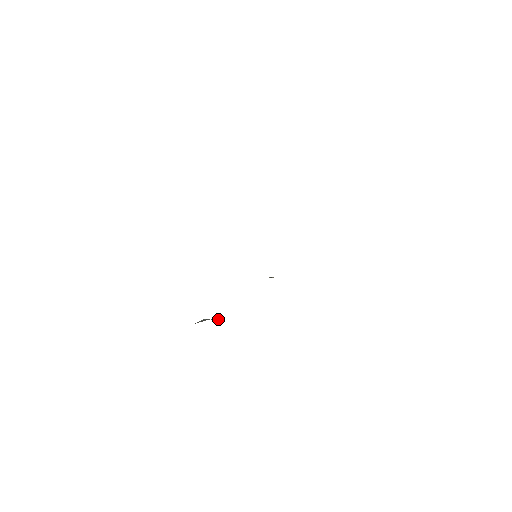
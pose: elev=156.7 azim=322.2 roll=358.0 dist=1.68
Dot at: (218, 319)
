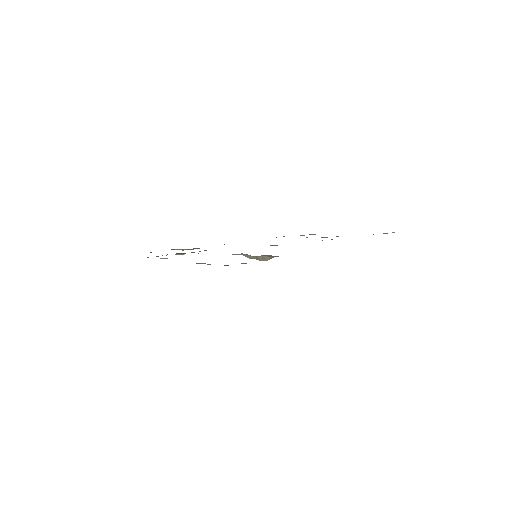
Dot at: occluded
